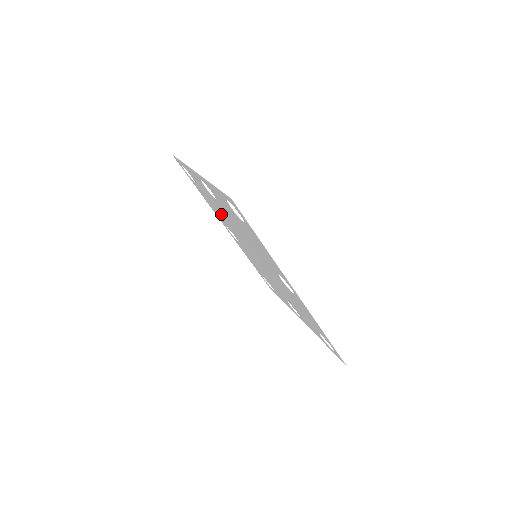
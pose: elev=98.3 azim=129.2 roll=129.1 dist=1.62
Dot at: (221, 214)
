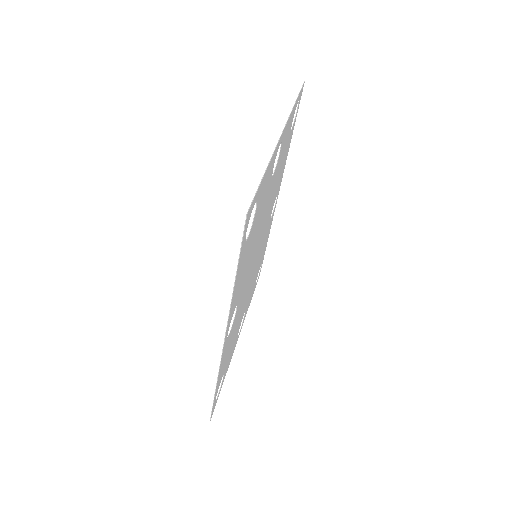
Dot at: (275, 186)
